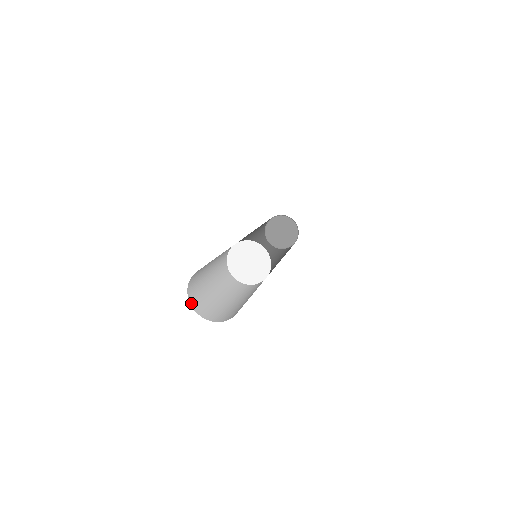
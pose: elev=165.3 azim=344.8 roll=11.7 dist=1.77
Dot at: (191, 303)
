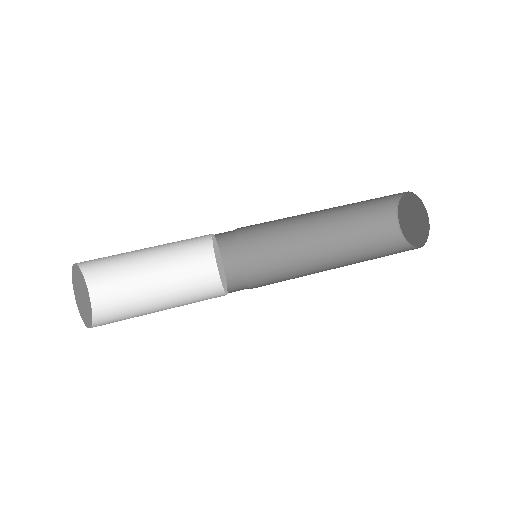
Dot at: (80, 264)
